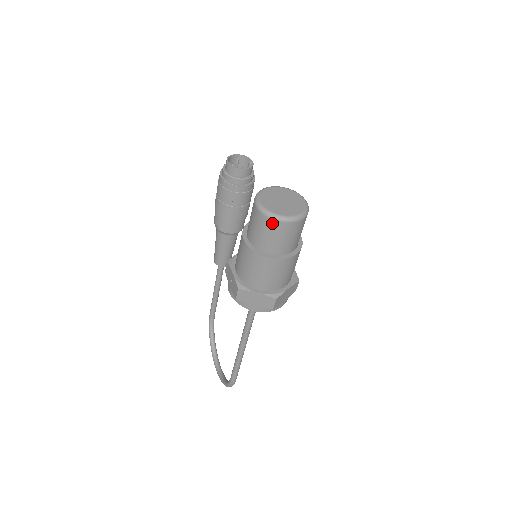
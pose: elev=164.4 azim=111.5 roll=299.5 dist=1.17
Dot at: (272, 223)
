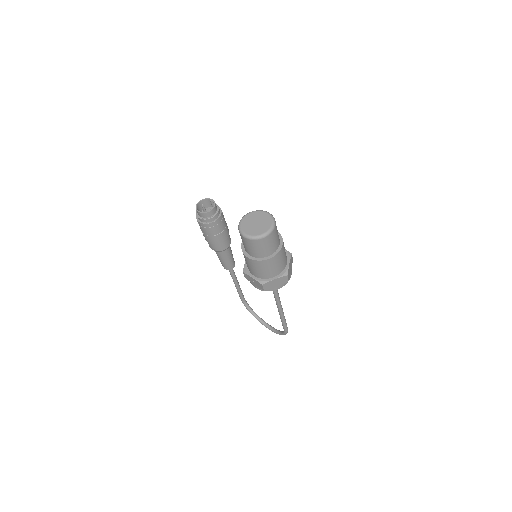
Dot at: (260, 241)
